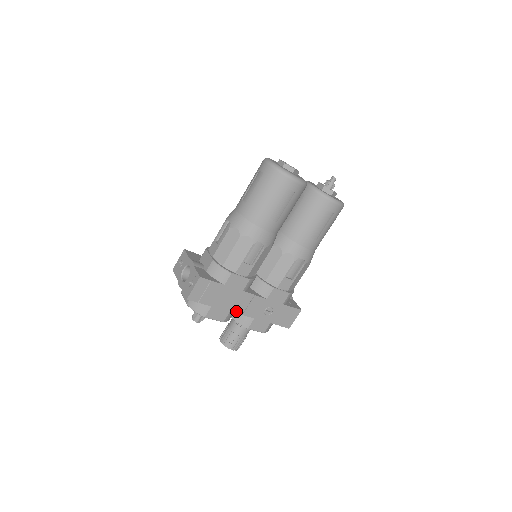
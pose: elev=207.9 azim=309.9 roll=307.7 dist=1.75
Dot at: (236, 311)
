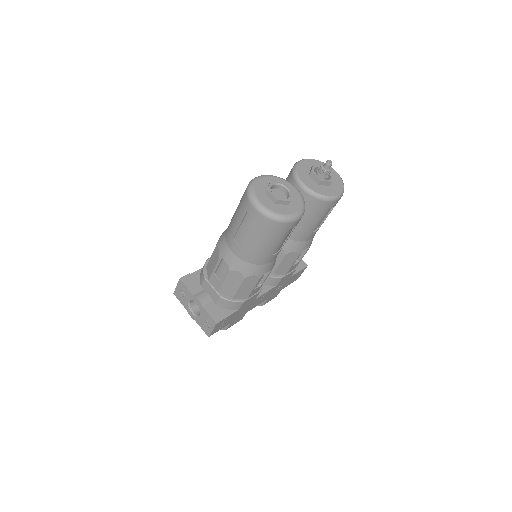
Dot at: (251, 308)
